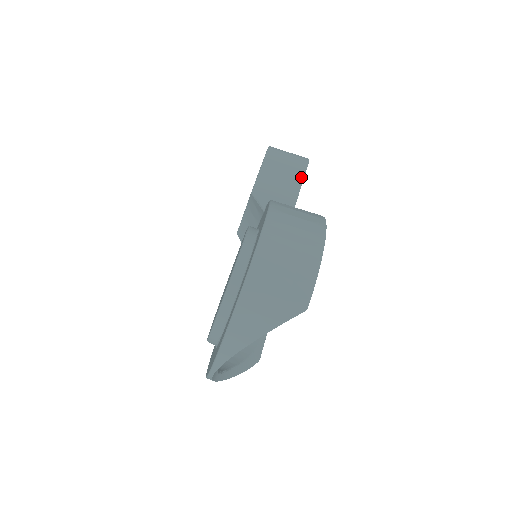
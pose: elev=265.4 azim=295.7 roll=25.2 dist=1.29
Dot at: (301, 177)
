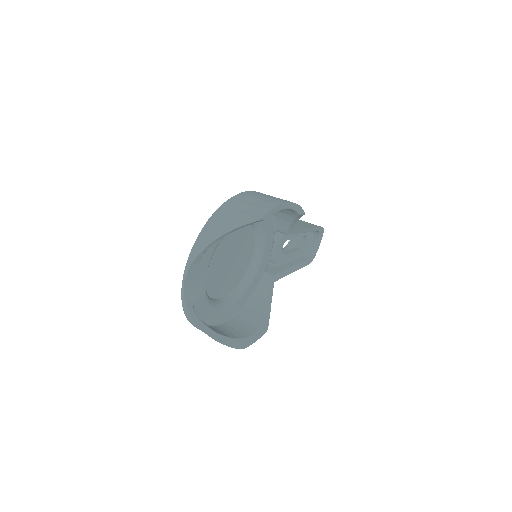
Dot at: (310, 227)
